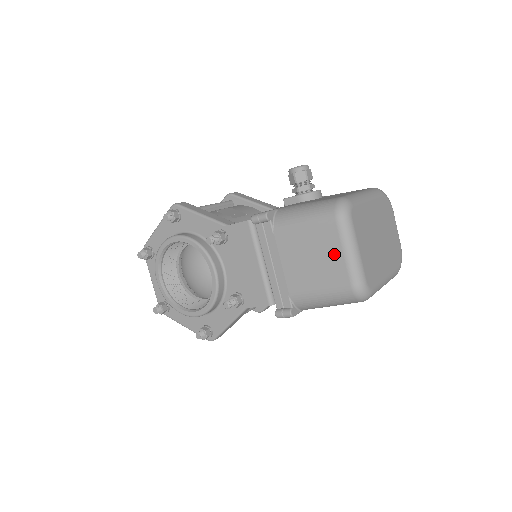
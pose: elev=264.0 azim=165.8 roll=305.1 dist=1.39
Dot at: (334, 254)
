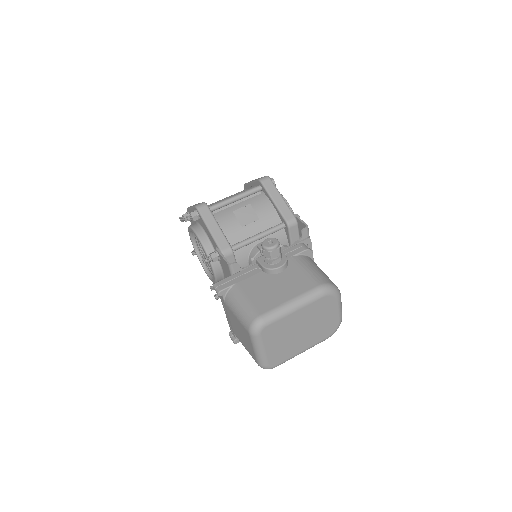
Dot at: (249, 344)
